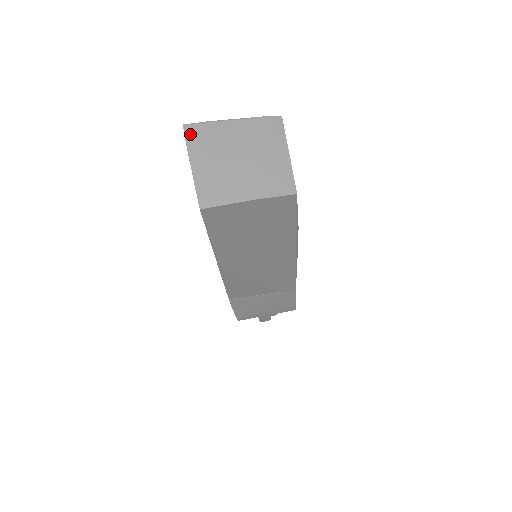
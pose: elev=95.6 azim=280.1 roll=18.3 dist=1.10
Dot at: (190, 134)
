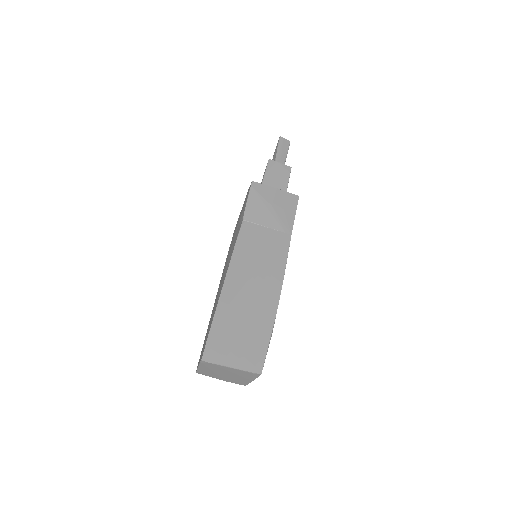
Dot at: (203, 364)
